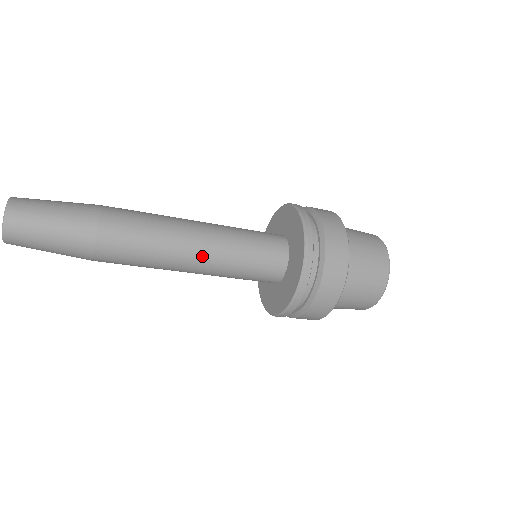
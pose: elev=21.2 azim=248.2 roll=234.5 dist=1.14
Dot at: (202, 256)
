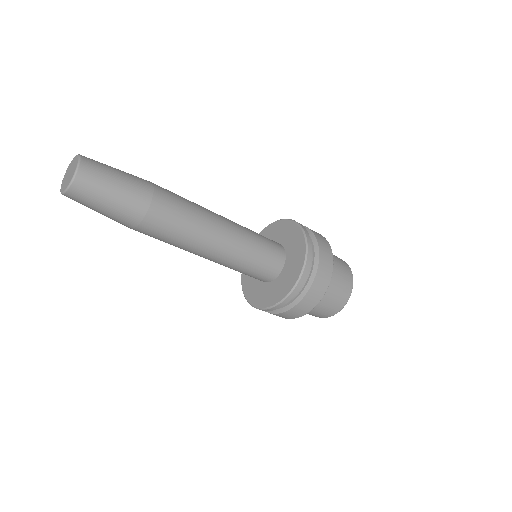
Dot at: (228, 223)
